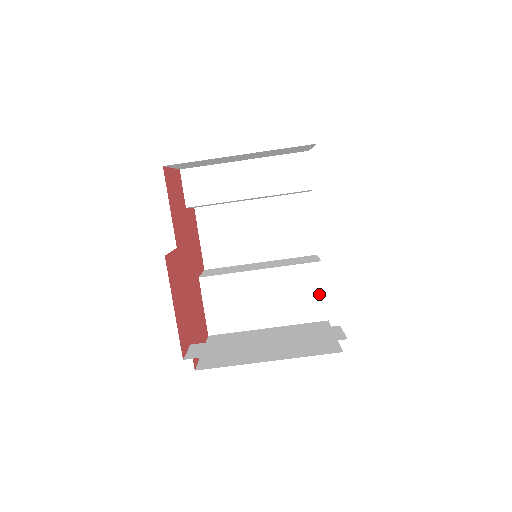
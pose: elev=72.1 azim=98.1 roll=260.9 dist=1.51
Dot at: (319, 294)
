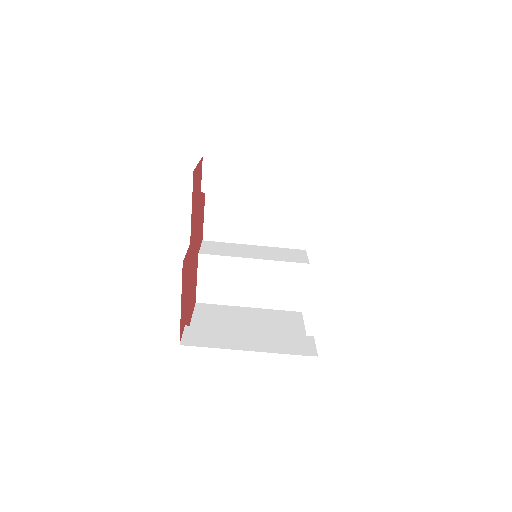
Dot at: (300, 290)
